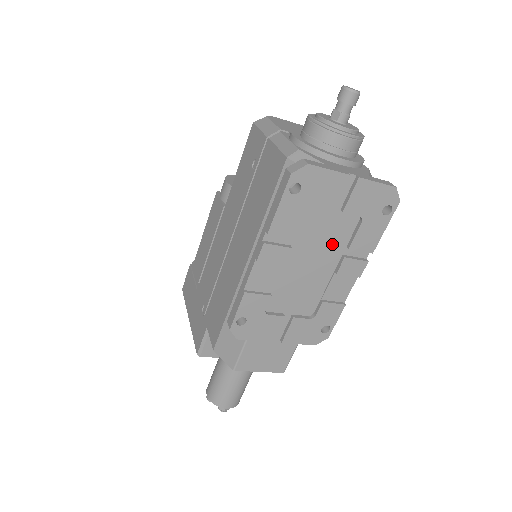
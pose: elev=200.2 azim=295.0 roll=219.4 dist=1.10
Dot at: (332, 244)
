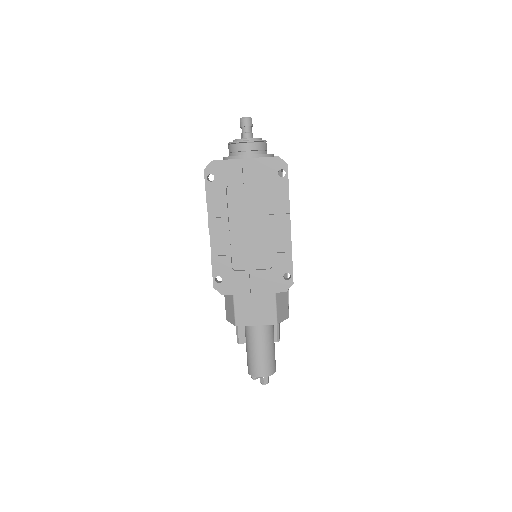
Dot at: (257, 209)
